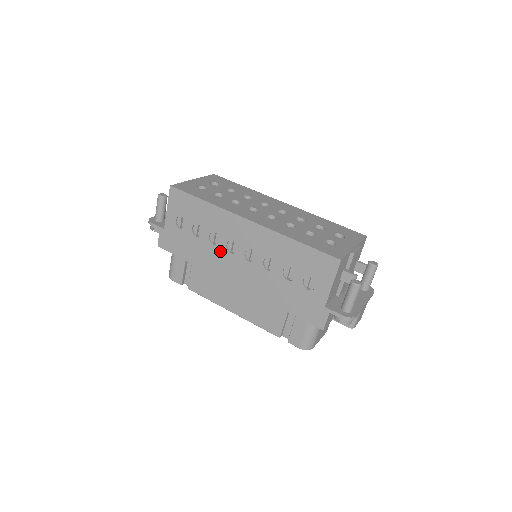
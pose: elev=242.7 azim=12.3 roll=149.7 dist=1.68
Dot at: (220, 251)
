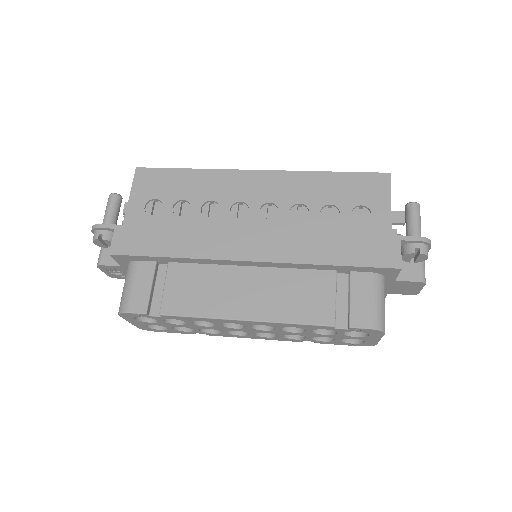
Dot at: (221, 222)
